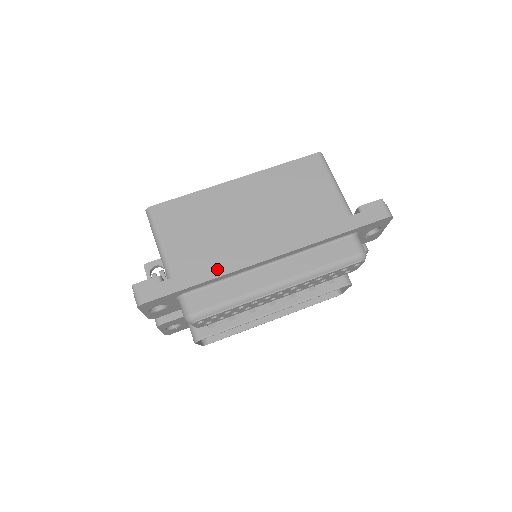
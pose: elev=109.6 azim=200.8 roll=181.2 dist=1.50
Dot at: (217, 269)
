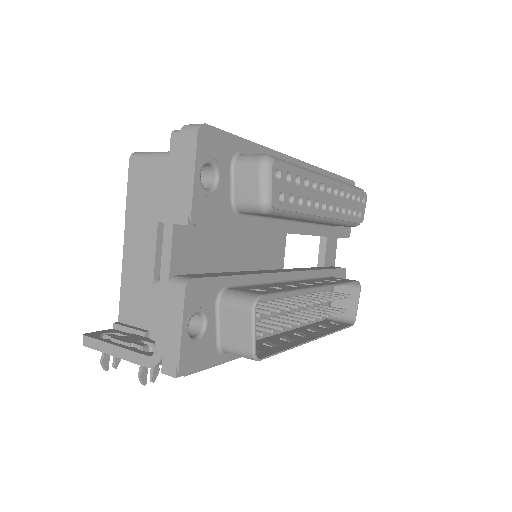
Dot at: occluded
